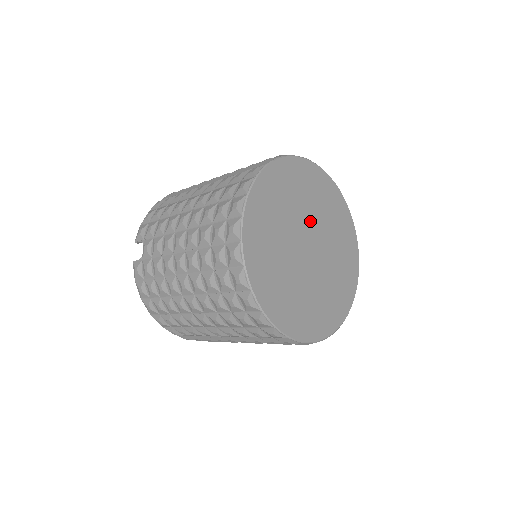
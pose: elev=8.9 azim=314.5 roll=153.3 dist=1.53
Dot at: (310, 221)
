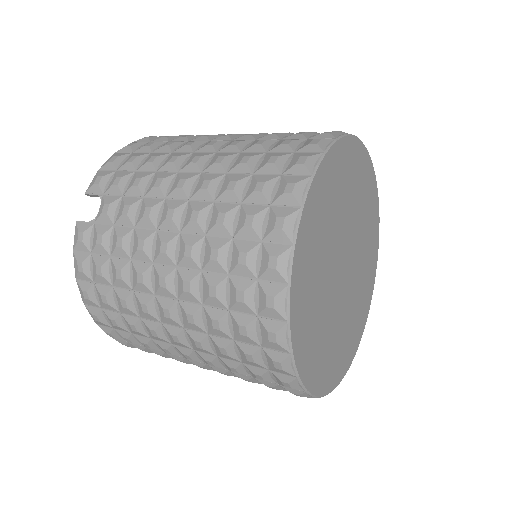
Dot at: (352, 231)
